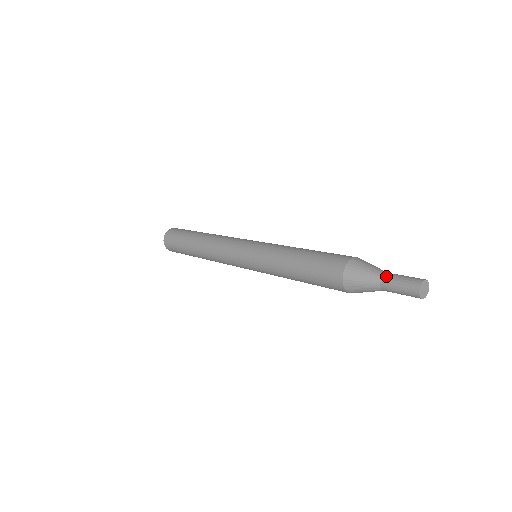
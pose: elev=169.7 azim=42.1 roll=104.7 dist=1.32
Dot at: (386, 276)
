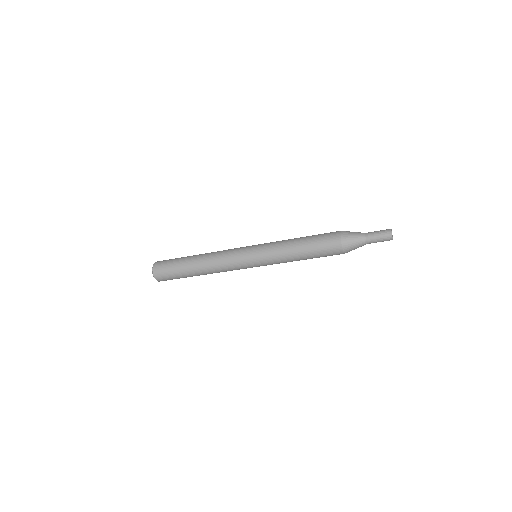
Dot at: (368, 236)
